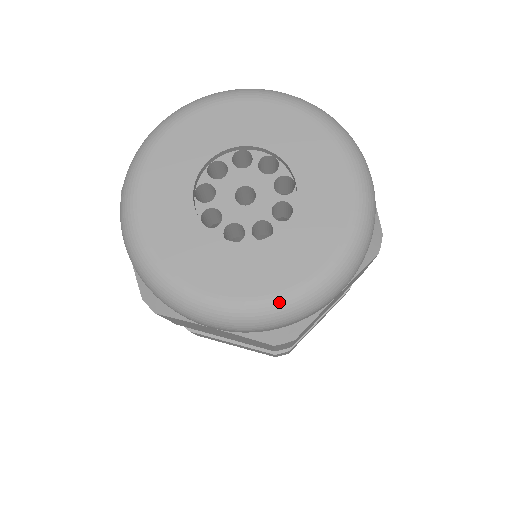
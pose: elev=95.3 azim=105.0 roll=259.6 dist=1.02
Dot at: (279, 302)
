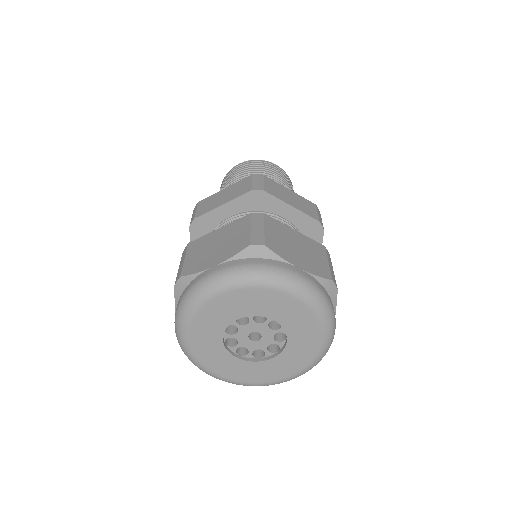
Dot at: (255, 385)
